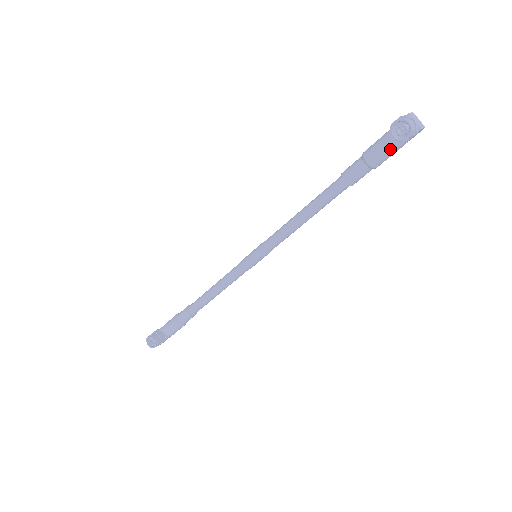
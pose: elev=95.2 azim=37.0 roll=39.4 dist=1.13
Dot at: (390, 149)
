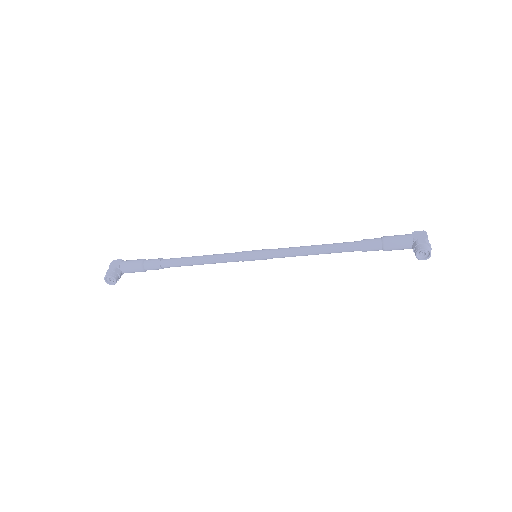
Dot at: (403, 249)
